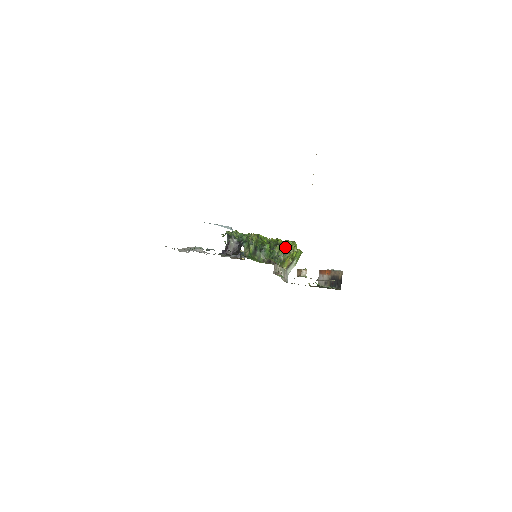
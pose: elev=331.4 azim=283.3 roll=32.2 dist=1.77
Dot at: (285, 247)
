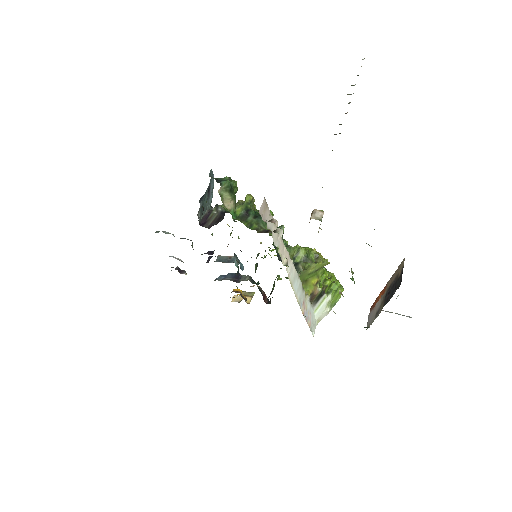
Dot at: (308, 252)
